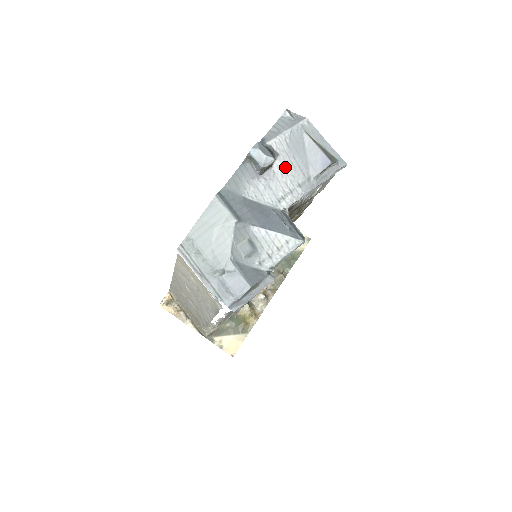
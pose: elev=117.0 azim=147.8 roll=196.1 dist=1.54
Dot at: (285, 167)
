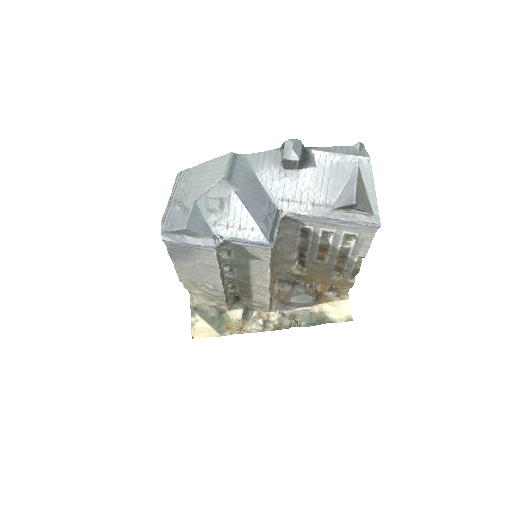
Dot at: (312, 180)
